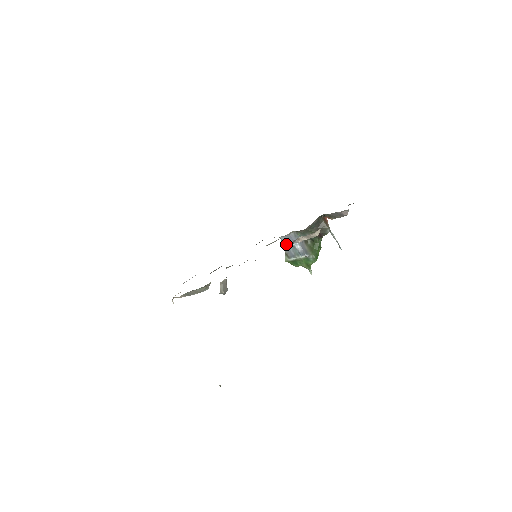
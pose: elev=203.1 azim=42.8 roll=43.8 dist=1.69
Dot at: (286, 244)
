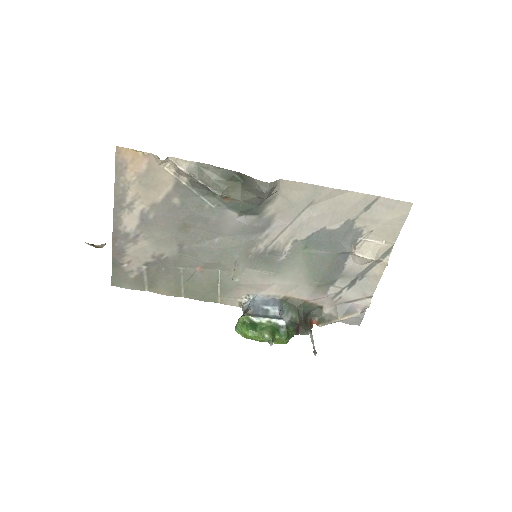
Dot at: (257, 305)
